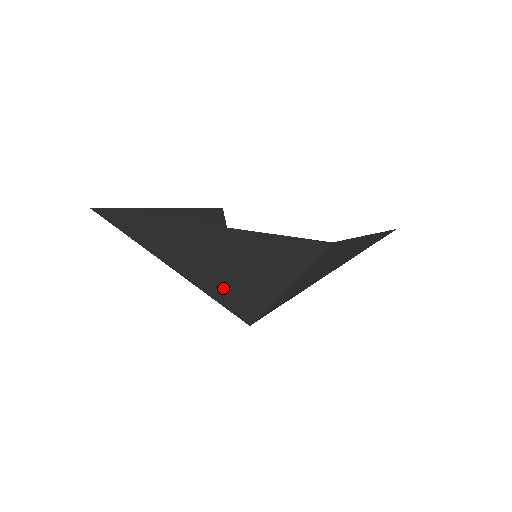
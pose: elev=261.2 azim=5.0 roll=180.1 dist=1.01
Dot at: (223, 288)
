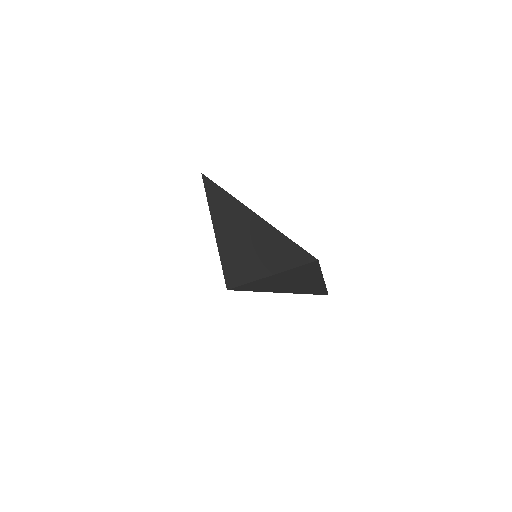
Dot at: (235, 258)
